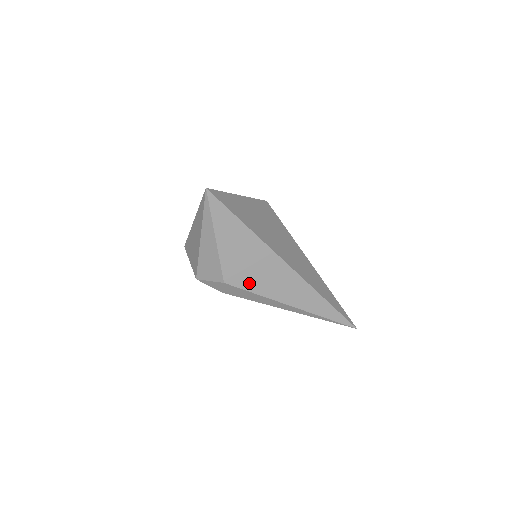
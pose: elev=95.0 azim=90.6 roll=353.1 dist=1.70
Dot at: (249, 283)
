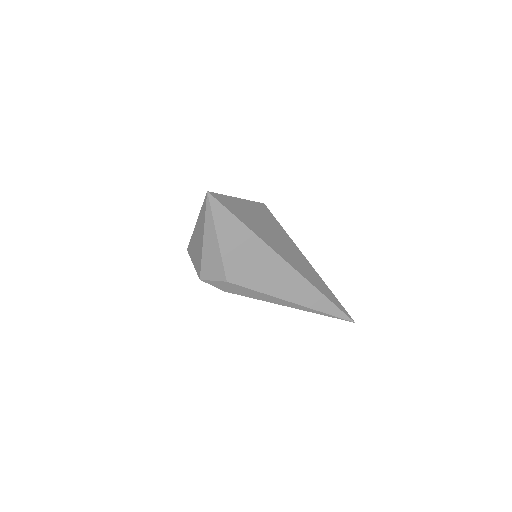
Dot at: (251, 281)
